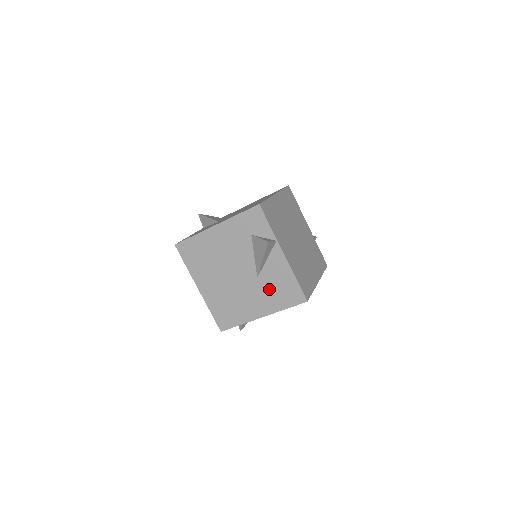
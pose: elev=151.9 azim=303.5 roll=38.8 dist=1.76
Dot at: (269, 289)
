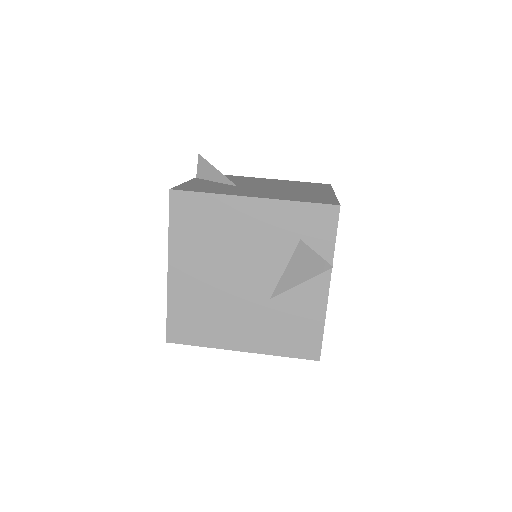
Dot at: (277, 321)
